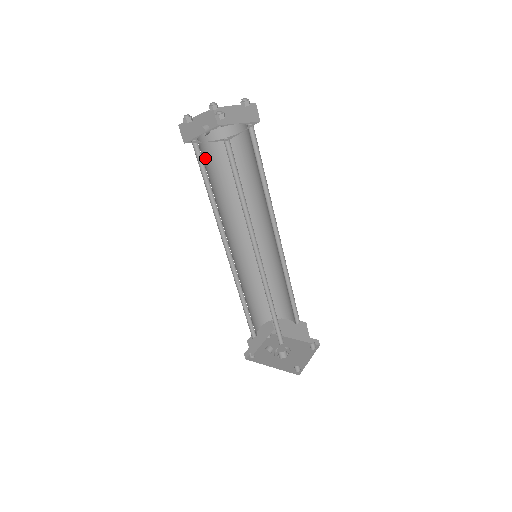
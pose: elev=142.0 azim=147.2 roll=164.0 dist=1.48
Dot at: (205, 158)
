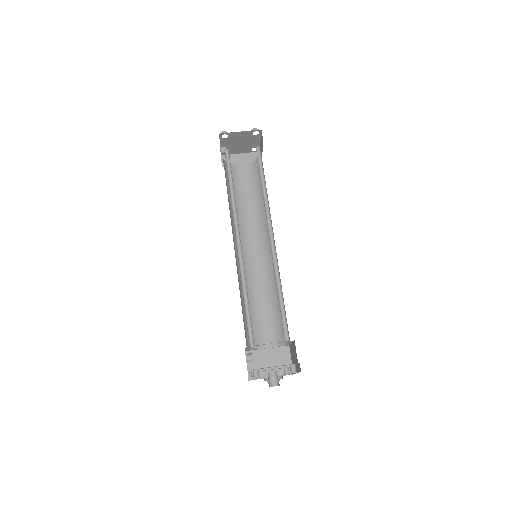
Dot at: (238, 179)
